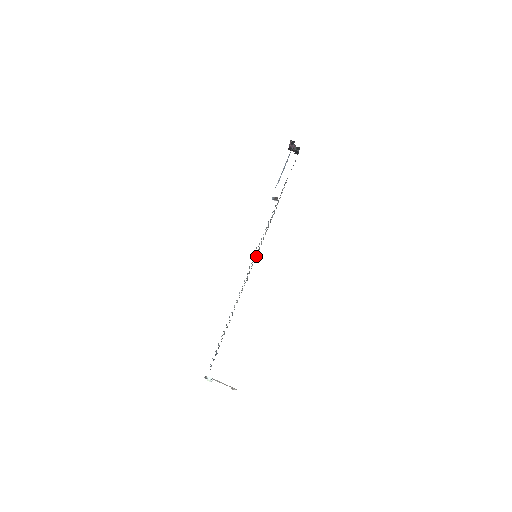
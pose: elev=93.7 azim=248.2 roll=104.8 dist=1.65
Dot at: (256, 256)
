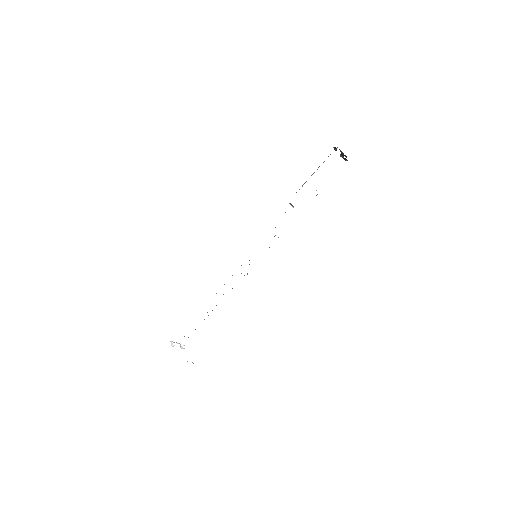
Dot at: occluded
